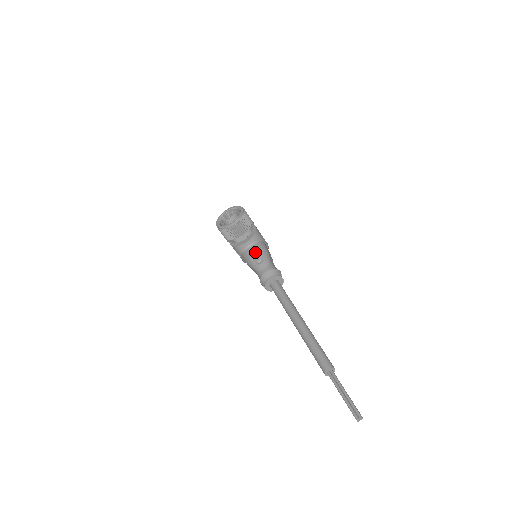
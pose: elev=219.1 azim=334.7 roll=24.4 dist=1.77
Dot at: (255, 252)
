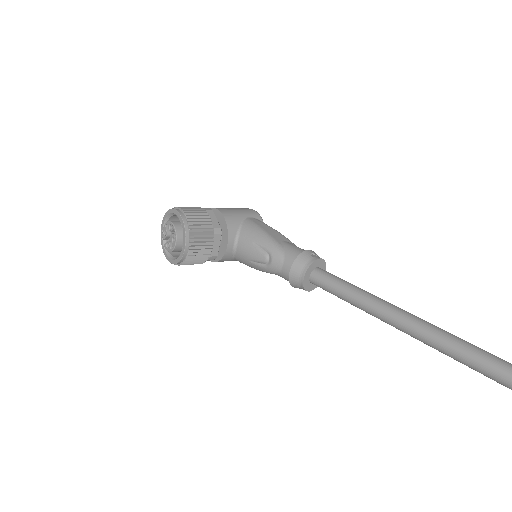
Dot at: (250, 250)
